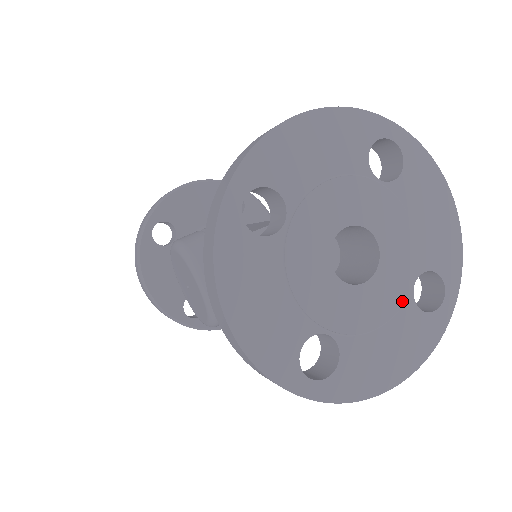
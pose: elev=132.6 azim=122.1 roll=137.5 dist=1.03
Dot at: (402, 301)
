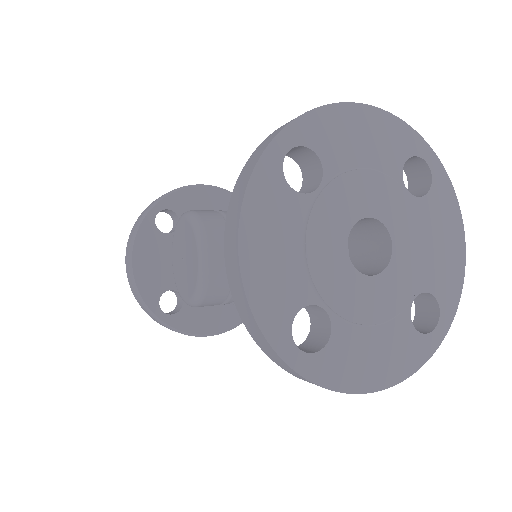
Dot at: (400, 309)
